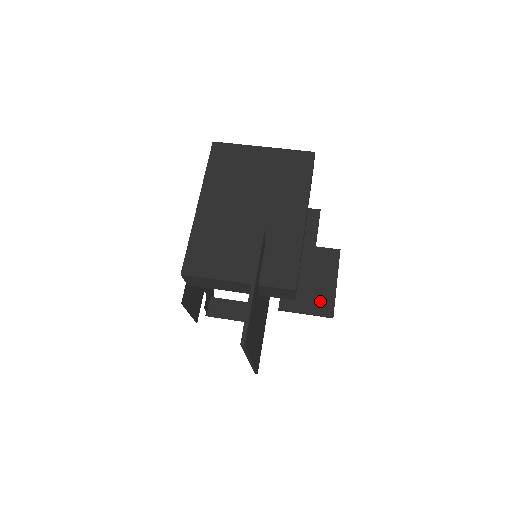
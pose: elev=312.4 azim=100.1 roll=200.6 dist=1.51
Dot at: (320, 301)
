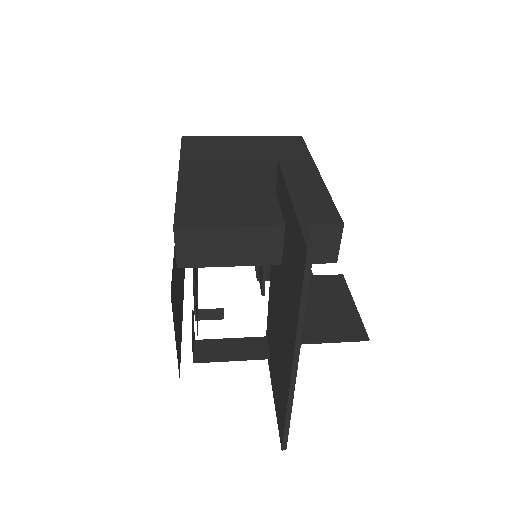
Dot at: (344, 325)
